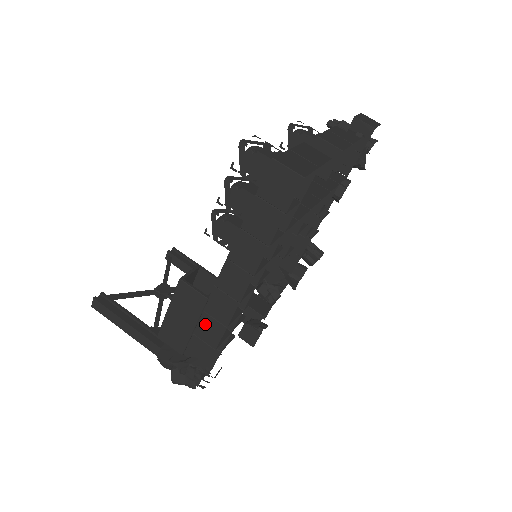
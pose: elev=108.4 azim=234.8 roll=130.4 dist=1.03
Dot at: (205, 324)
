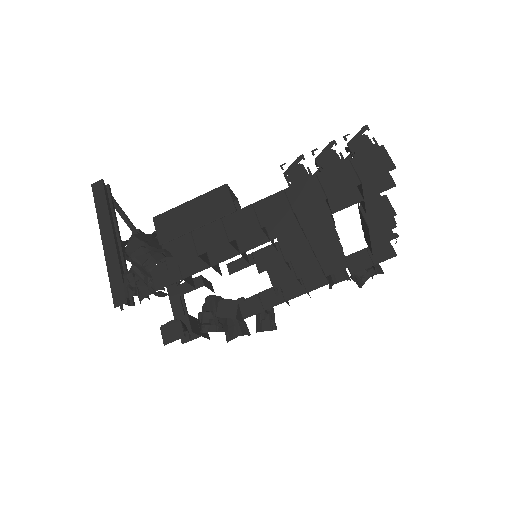
Dot at: (211, 229)
